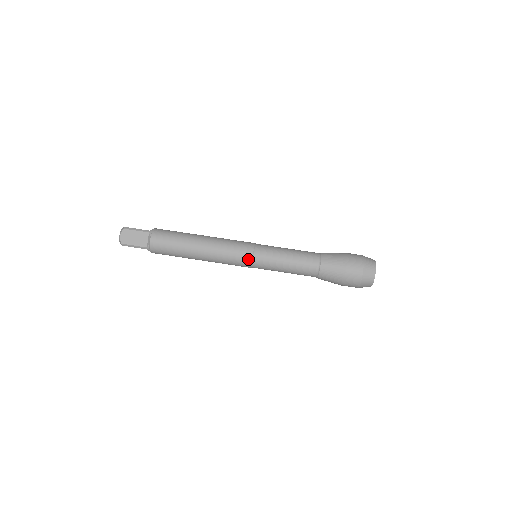
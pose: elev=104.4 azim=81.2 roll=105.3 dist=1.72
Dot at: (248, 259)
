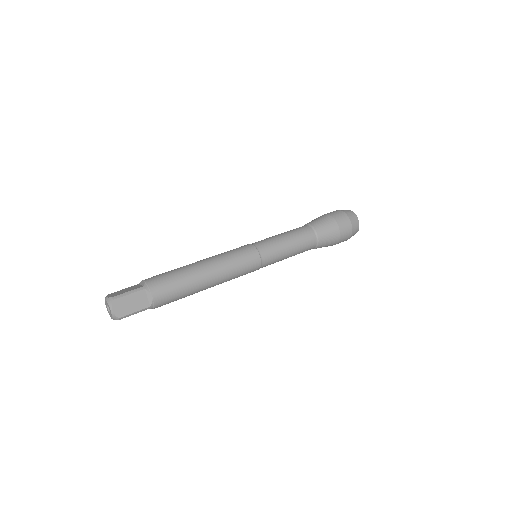
Dot at: (249, 246)
